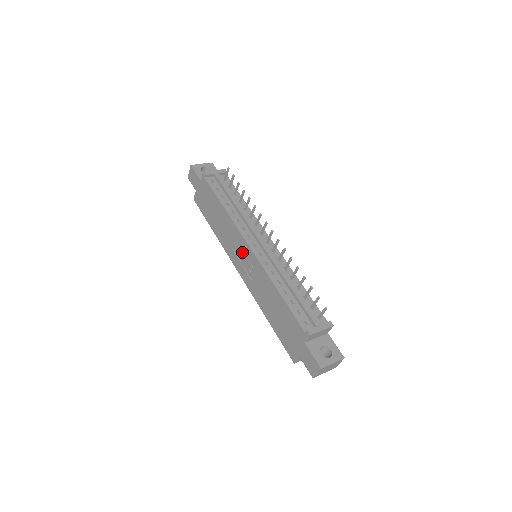
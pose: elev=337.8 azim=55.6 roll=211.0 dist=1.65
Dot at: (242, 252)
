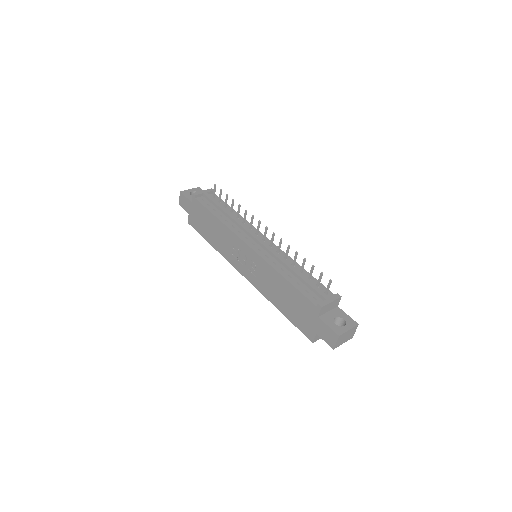
Dot at: (242, 254)
